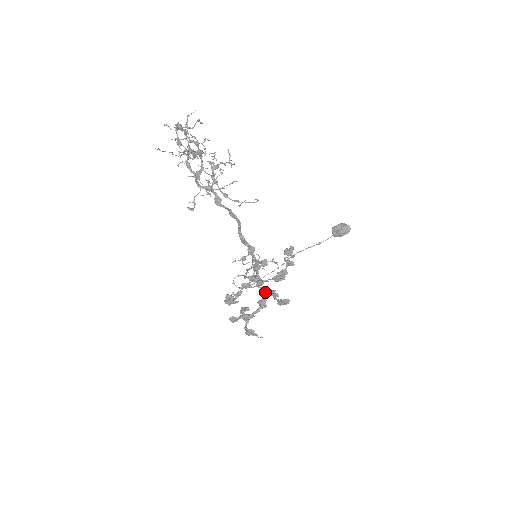
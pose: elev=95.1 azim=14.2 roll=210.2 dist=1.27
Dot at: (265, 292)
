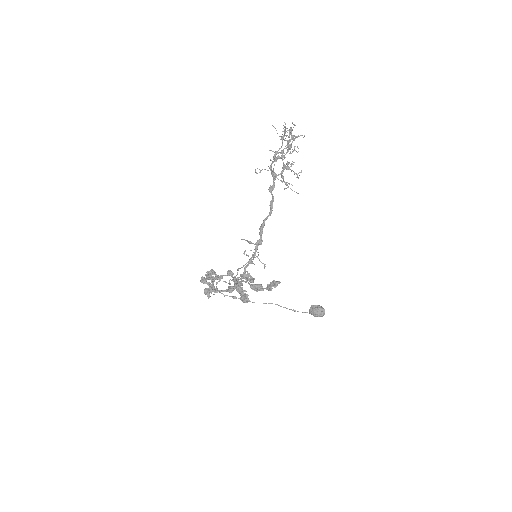
Dot at: (239, 285)
